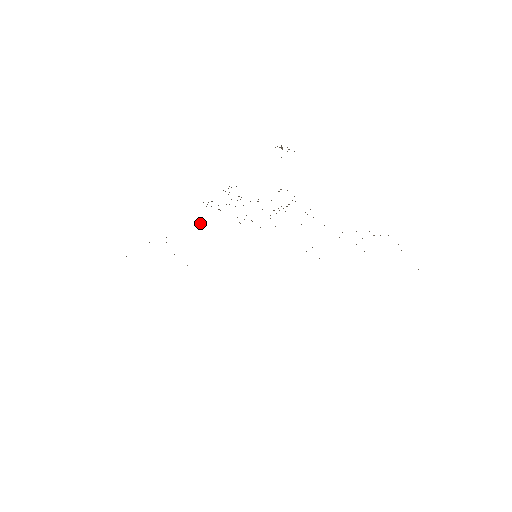
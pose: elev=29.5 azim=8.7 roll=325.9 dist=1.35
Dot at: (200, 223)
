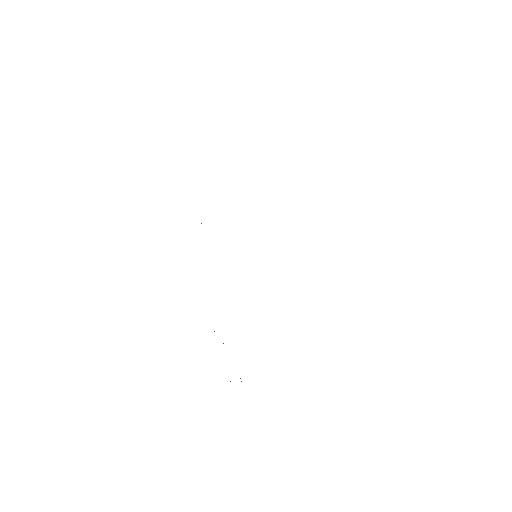
Dot at: occluded
